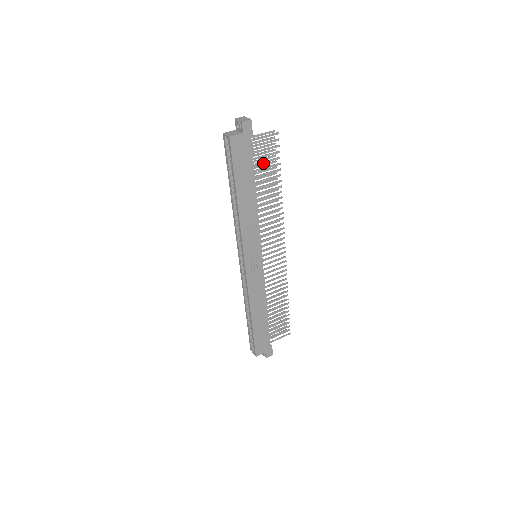
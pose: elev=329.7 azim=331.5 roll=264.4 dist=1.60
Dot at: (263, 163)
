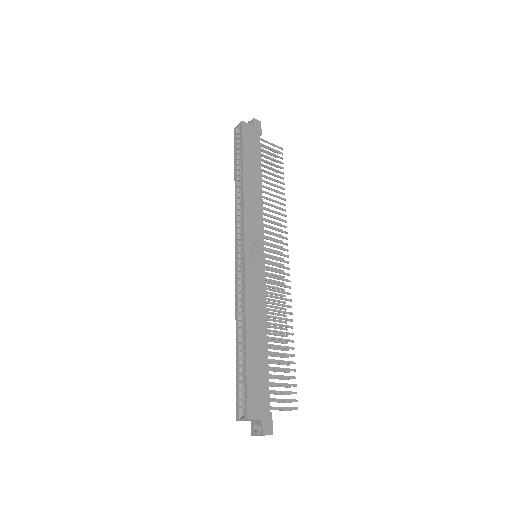
Dot at: (268, 163)
